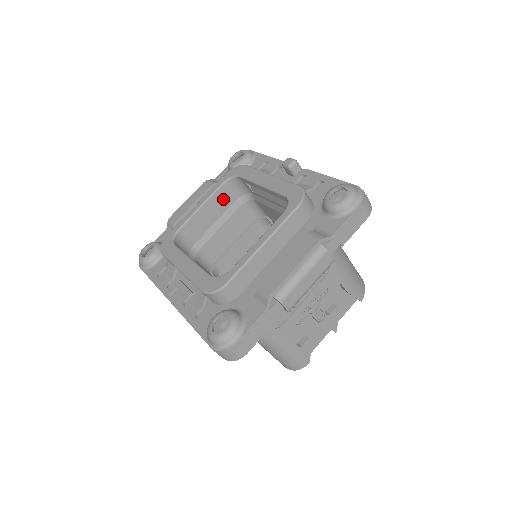
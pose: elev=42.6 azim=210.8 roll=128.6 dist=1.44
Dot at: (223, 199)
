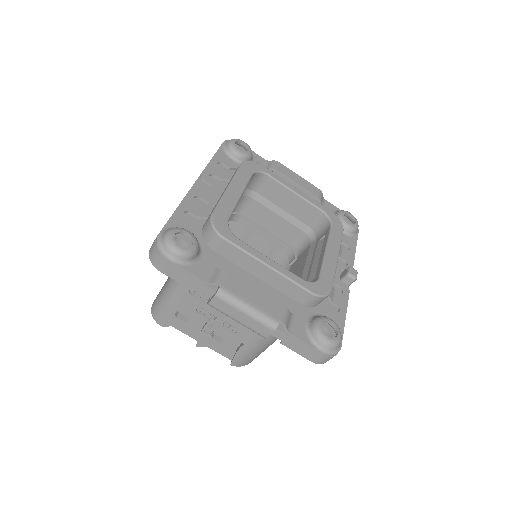
Dot at: (306, 213)
